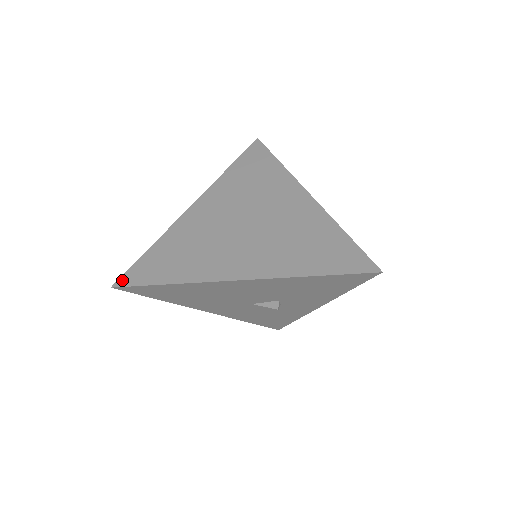
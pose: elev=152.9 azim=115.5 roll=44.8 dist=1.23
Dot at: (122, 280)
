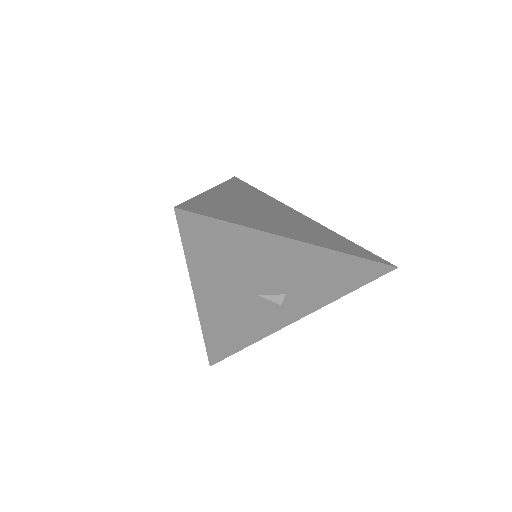
Dot at: (183, 207)
